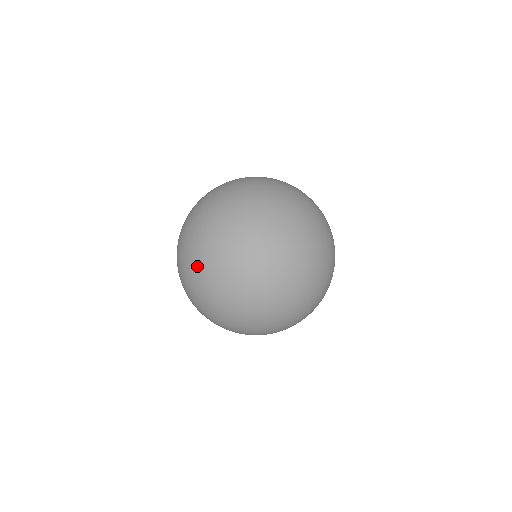
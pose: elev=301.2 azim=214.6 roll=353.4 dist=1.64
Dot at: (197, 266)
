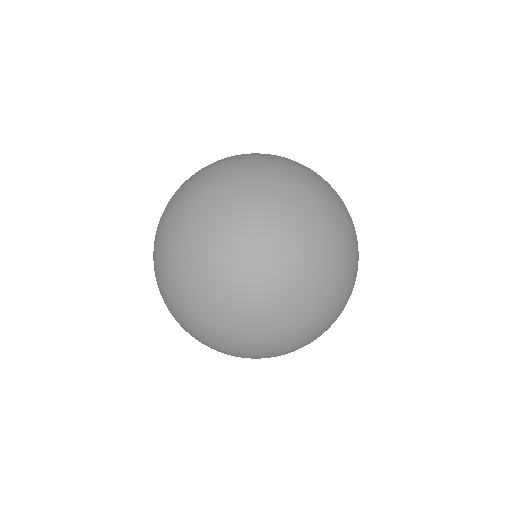
Dot at: occluded
